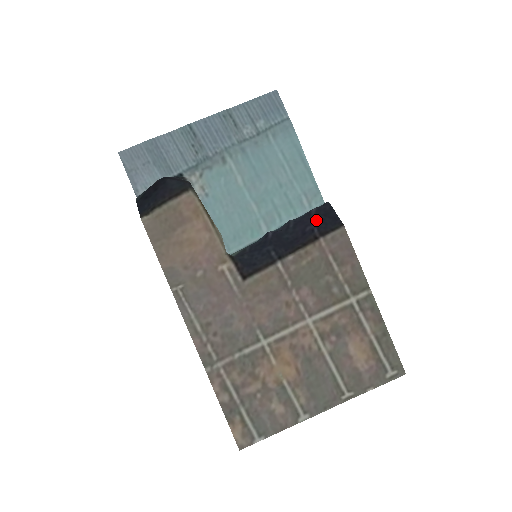
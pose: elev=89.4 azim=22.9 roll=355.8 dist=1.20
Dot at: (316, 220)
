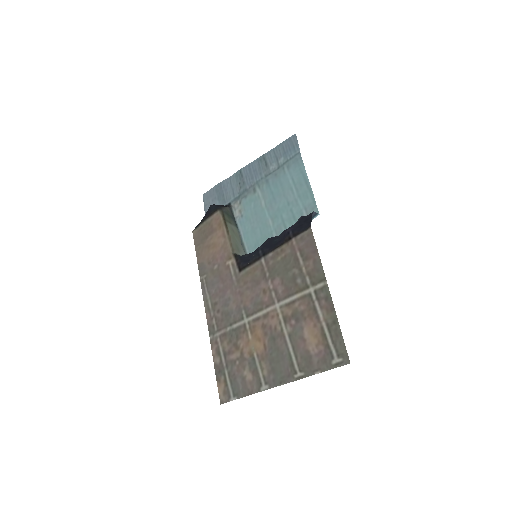
Dot at: (296, 225)
